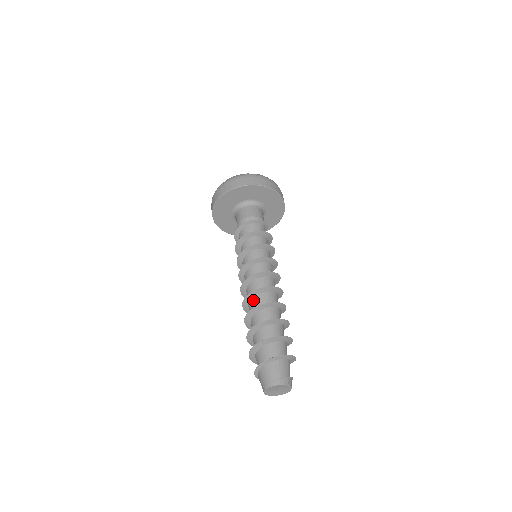
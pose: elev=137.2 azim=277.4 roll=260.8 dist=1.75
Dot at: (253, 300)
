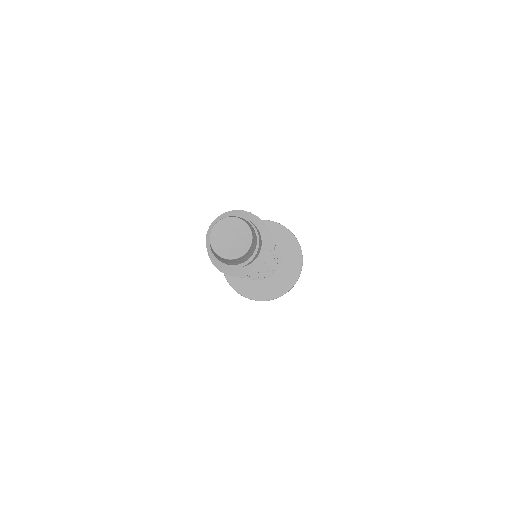
Dot at: occluded
